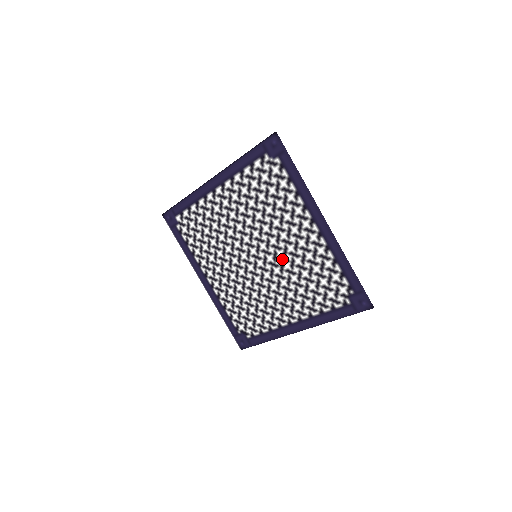
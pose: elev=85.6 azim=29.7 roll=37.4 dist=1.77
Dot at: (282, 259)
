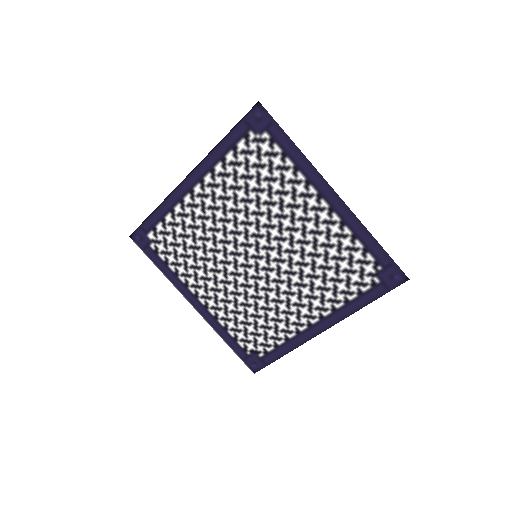
Dot at: (289, 251)
